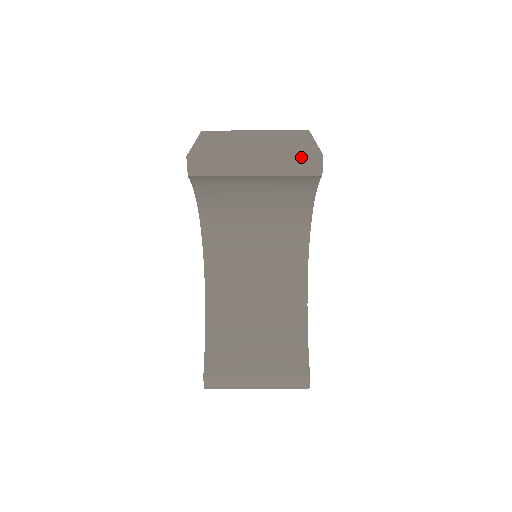
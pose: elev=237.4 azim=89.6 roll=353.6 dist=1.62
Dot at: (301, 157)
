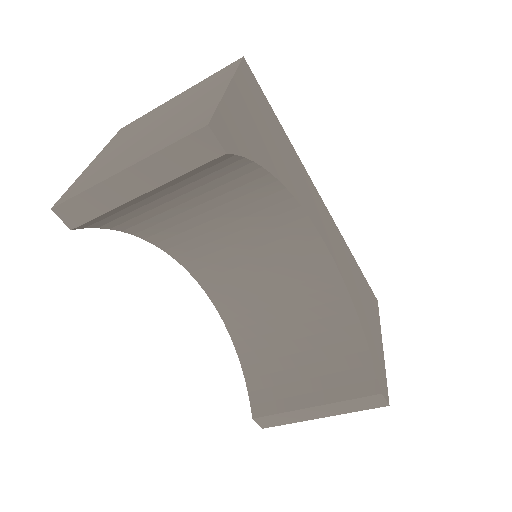
Dot at: (179, 143)
